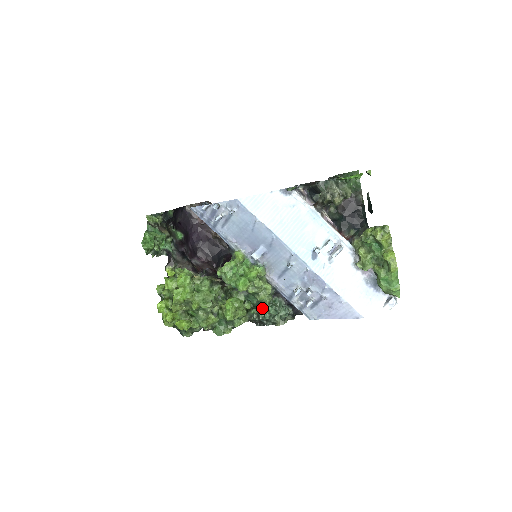
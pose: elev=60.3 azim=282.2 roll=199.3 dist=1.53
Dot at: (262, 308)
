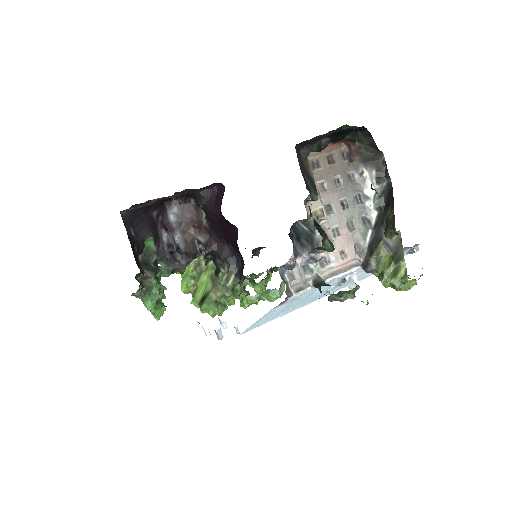
Dot at: occluded
